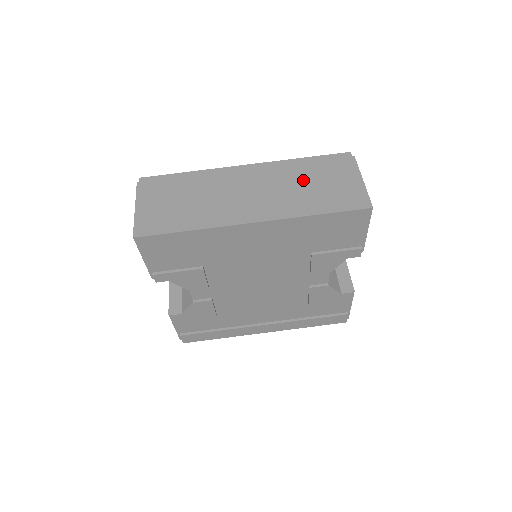
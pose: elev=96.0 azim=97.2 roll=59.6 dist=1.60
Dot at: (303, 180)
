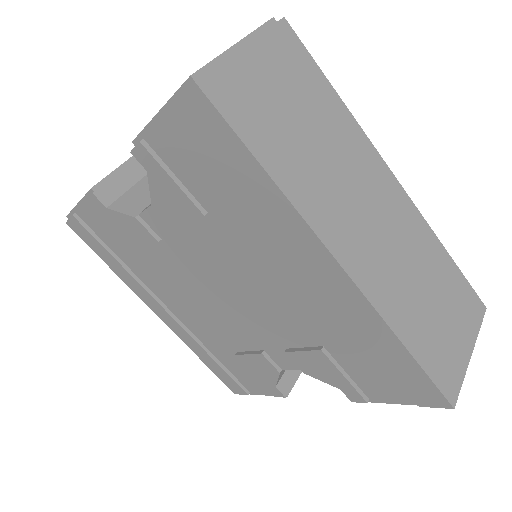
Dot at: (429, 281)
